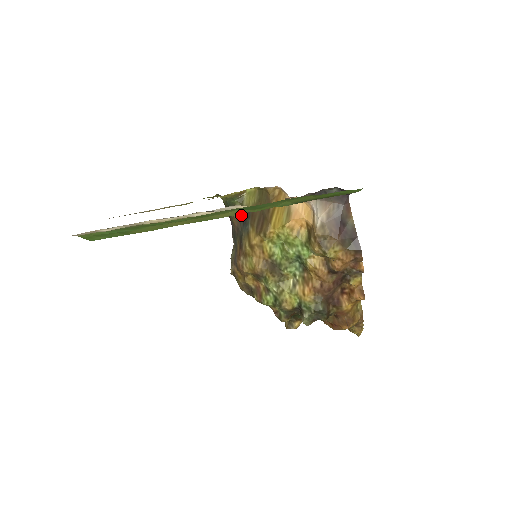
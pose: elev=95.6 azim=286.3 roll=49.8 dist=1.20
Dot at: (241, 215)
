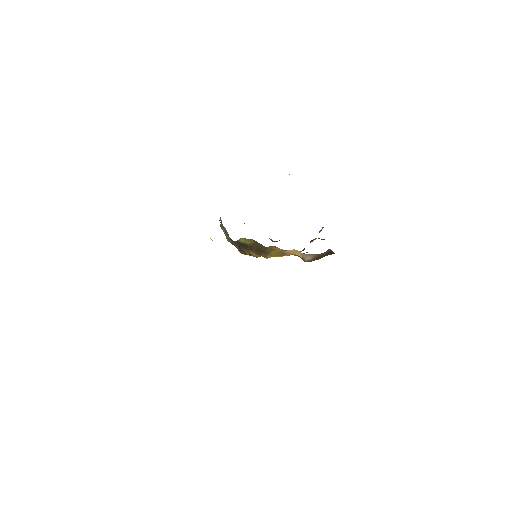
Dot at: occluded
